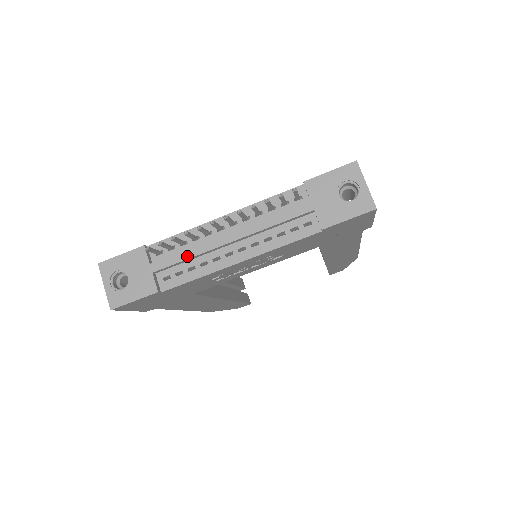
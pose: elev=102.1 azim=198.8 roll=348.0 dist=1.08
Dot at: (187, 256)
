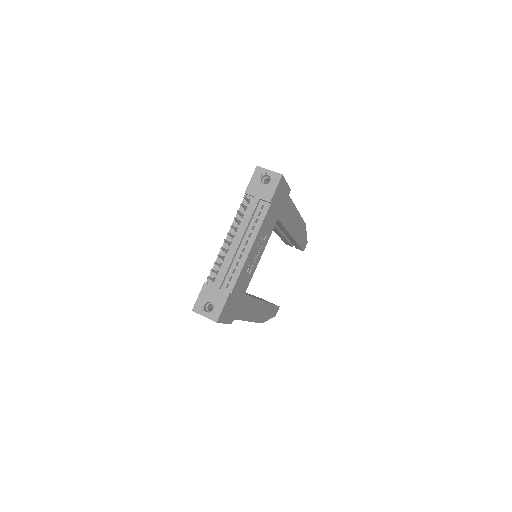
Dot at: (227, 267)
